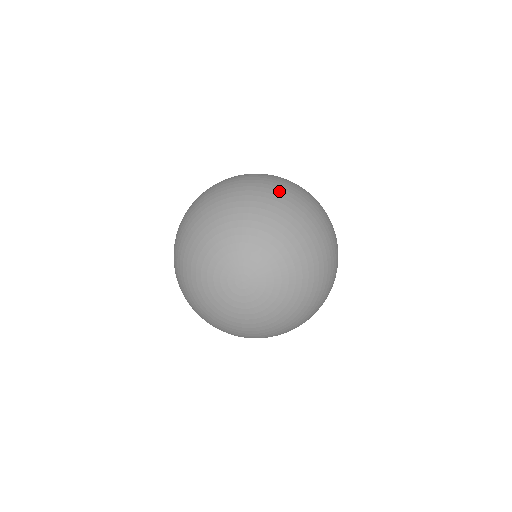
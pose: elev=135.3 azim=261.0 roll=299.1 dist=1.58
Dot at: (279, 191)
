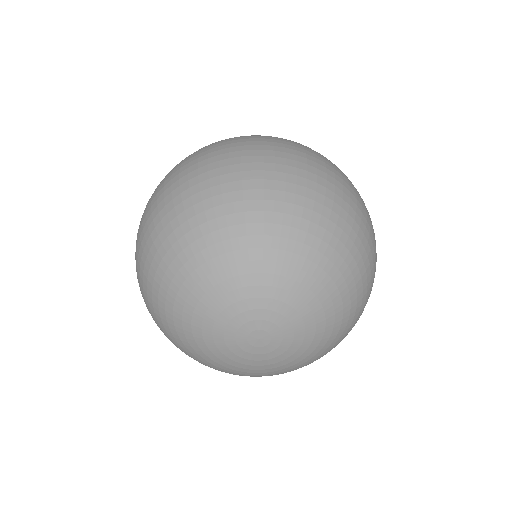
Dot at: (295, 182)
